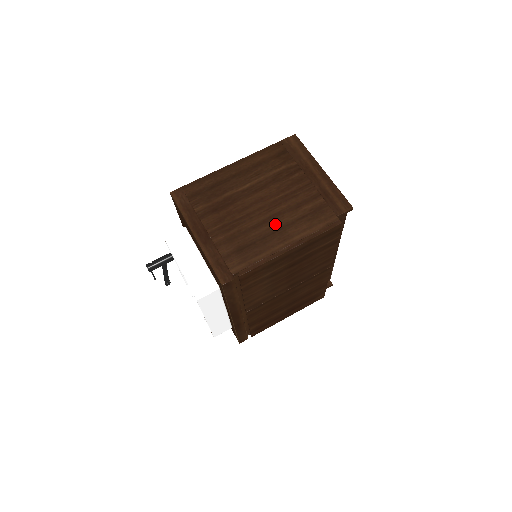
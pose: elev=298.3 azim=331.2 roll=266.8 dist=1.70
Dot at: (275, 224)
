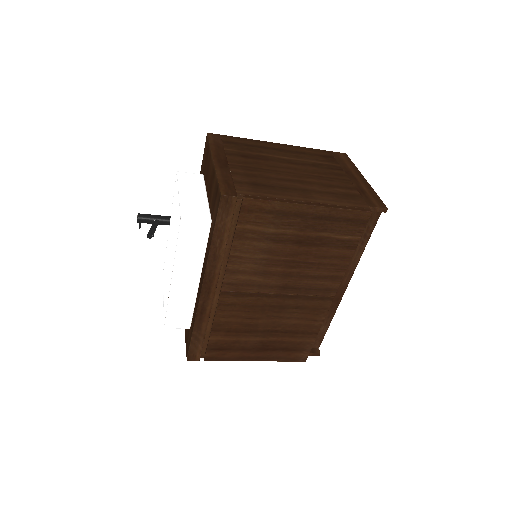
Dot at: (301, 185)
